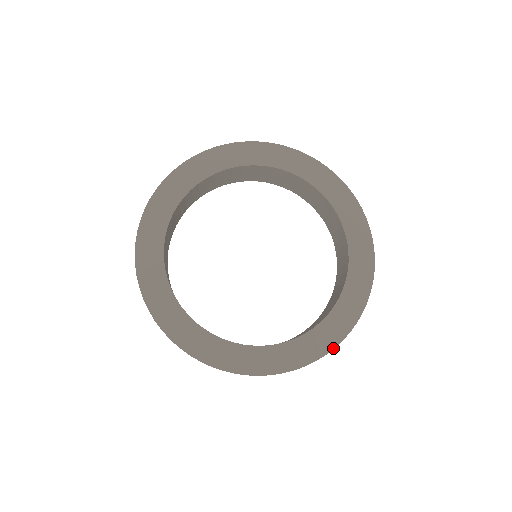
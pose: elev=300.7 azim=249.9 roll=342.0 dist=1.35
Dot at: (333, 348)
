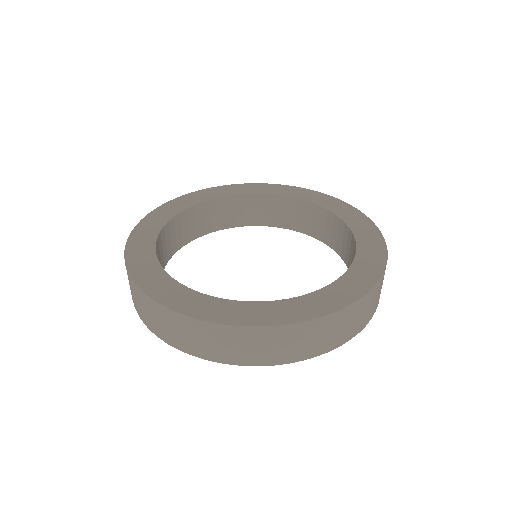
Dot at: (305, 320)
